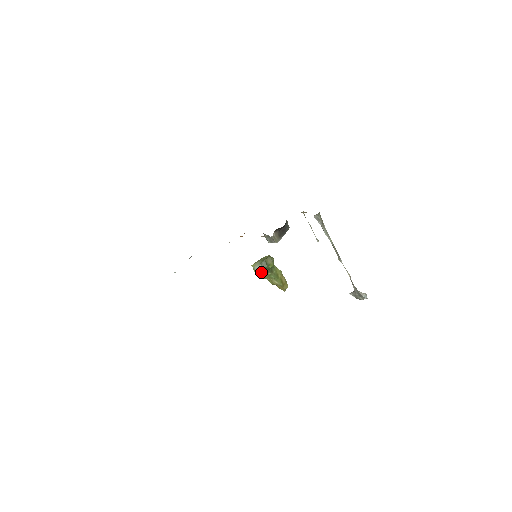
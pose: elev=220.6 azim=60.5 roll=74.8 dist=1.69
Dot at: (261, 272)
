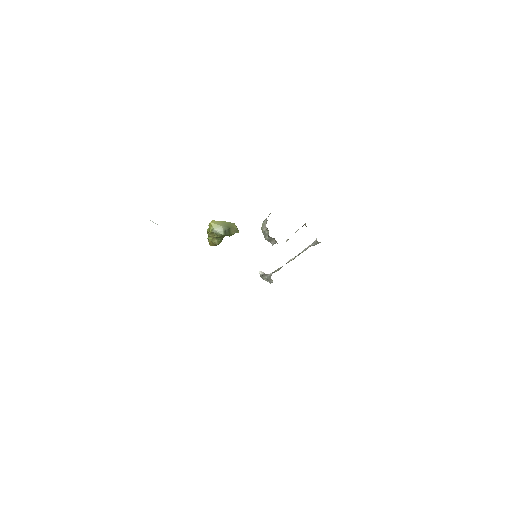
Dot at: (215, 233)
